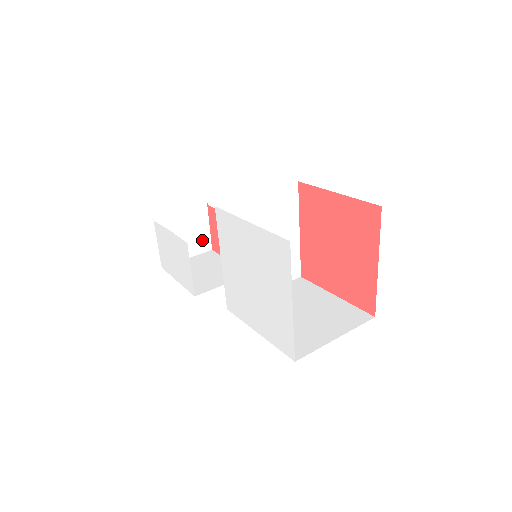
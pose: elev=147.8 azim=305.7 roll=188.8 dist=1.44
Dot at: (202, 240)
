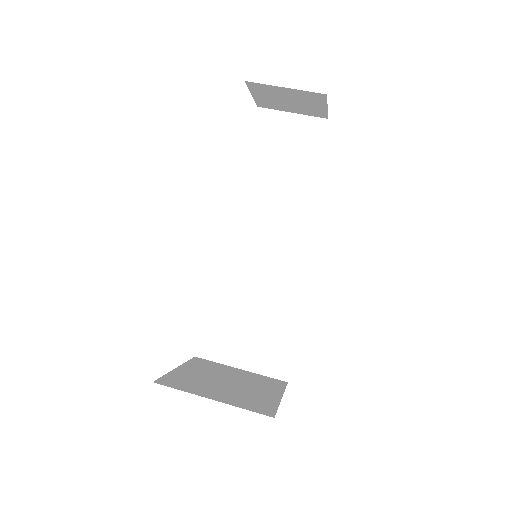
Dot at: (315, 110)
